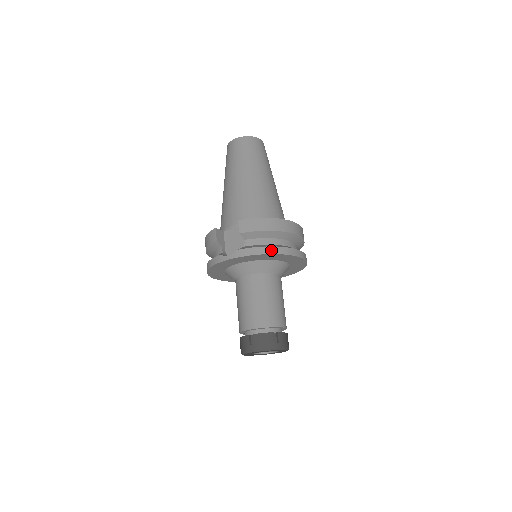
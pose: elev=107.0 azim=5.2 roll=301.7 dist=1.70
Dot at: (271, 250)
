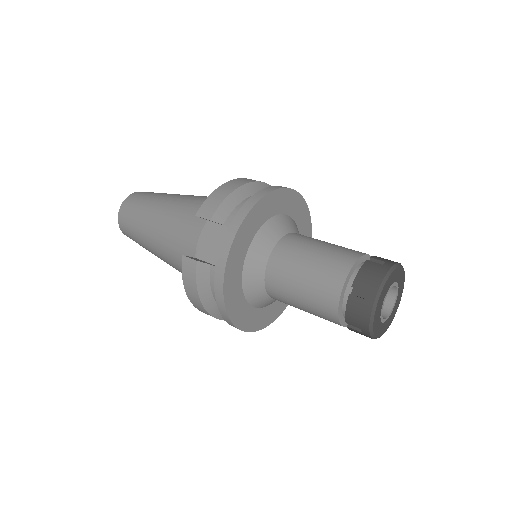
Dot at: (258, 196)
